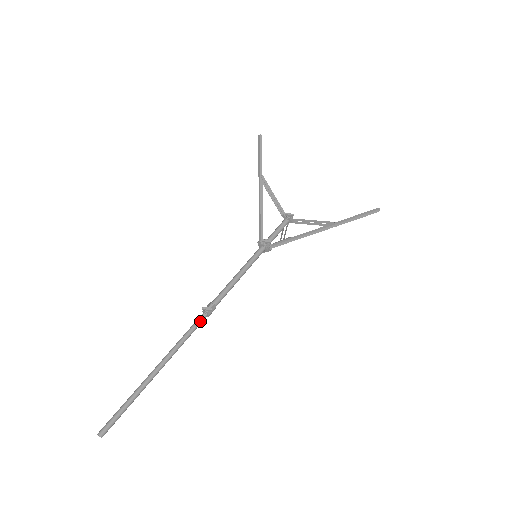
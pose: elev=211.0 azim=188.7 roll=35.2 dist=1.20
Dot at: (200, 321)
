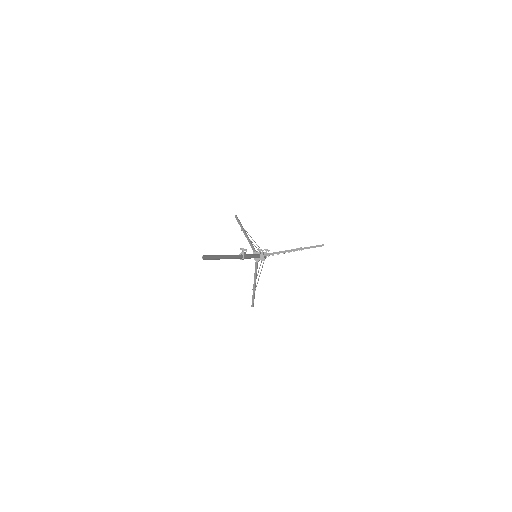
Dot at: (240, 255)
